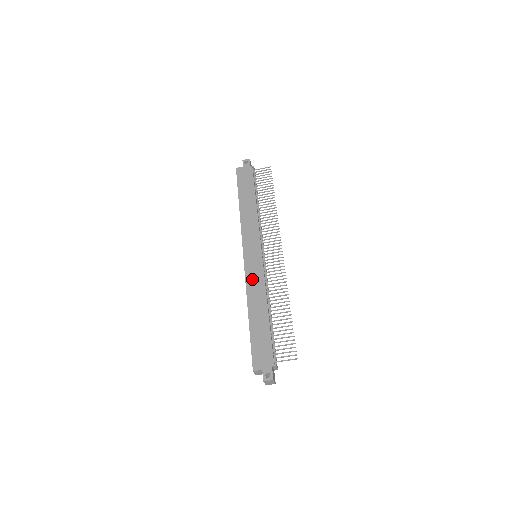
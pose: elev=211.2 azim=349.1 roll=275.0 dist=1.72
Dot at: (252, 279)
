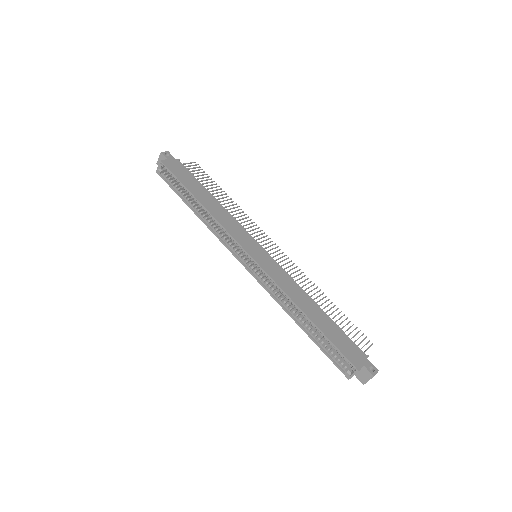
Dot at: (280, 278)
